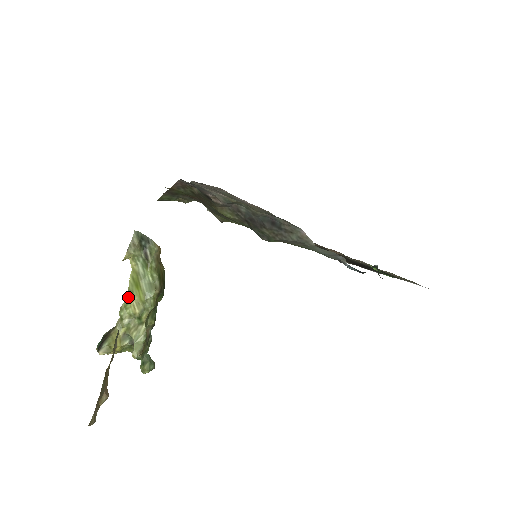
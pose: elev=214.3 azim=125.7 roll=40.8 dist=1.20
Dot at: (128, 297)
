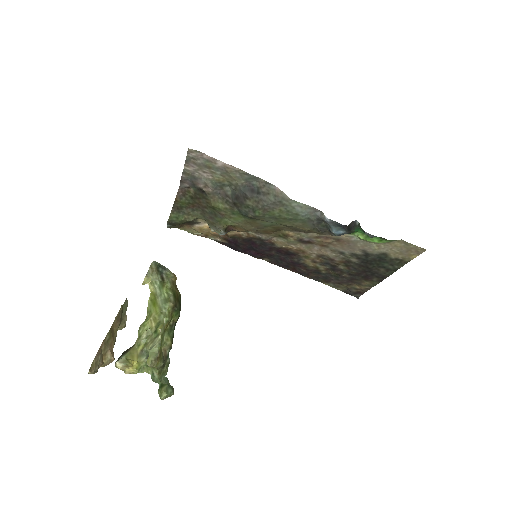
Dot at: (147, 318)
